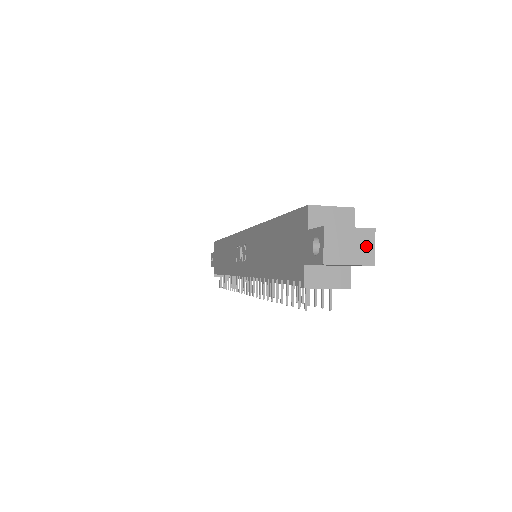
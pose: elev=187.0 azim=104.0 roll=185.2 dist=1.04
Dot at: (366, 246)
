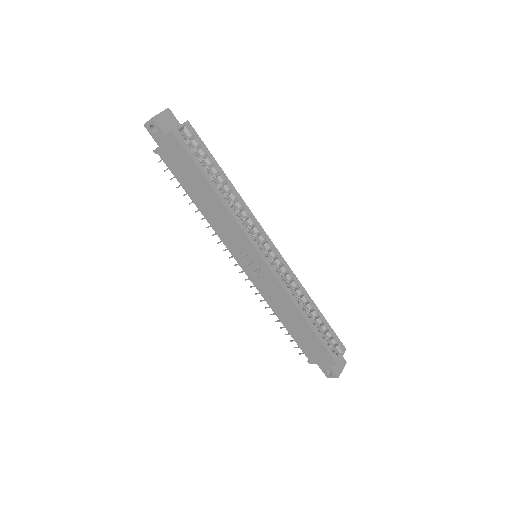
Dot at: occluded
